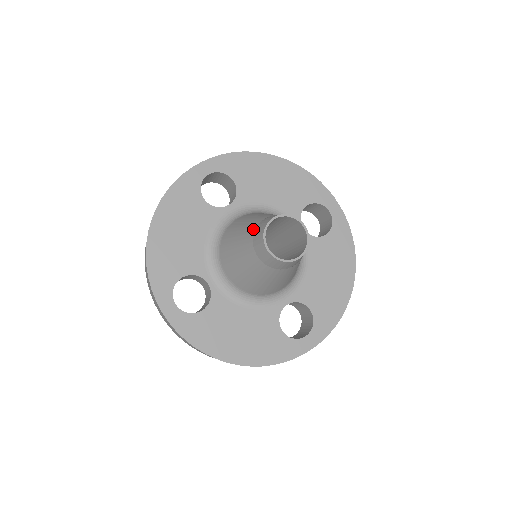
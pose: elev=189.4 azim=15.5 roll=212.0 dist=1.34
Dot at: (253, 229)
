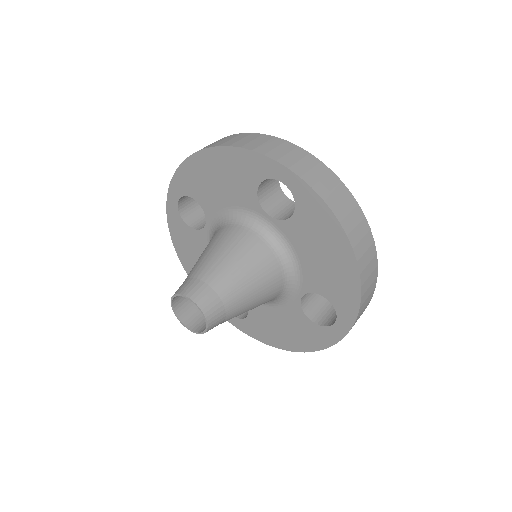
Dot at: (198, 275)
